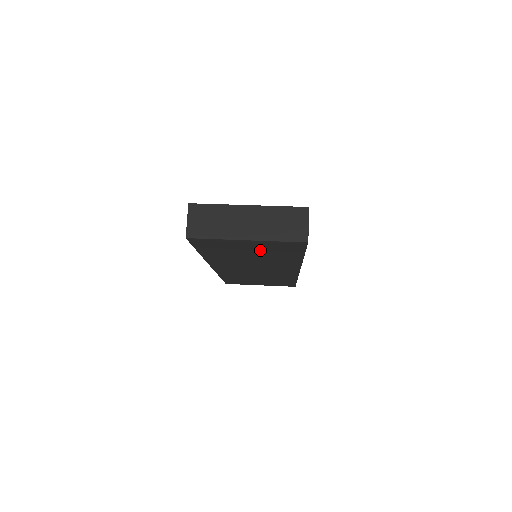
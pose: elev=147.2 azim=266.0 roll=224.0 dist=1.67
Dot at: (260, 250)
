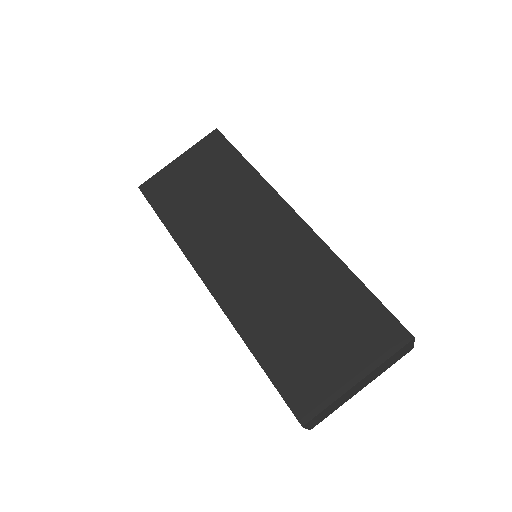
Dot at: occluded
